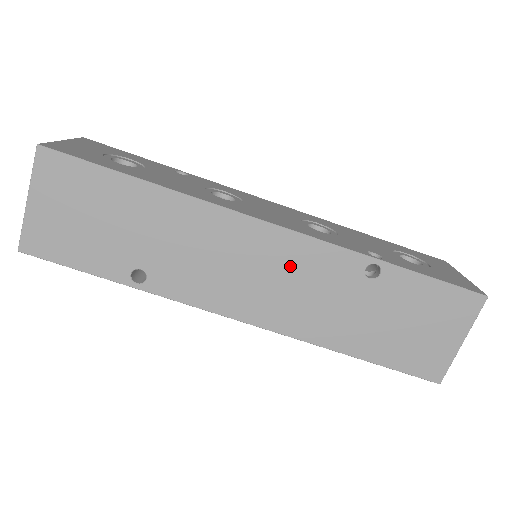
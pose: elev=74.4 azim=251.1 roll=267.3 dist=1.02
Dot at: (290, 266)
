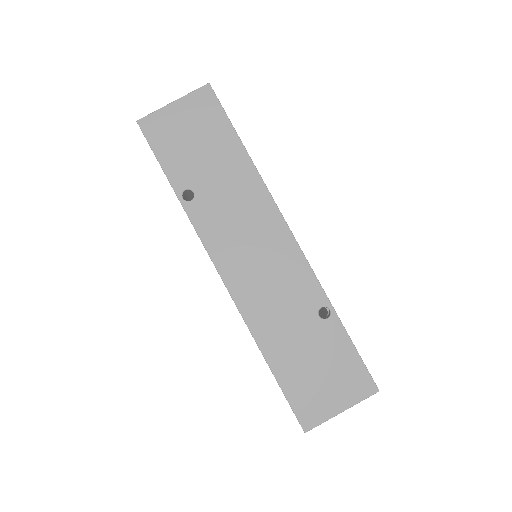
Dot at: (280, 267)
